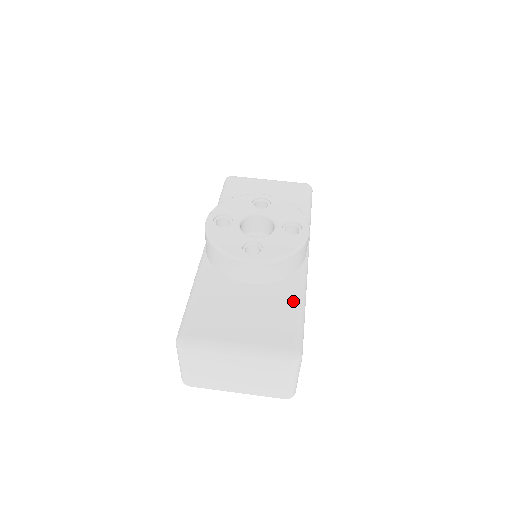
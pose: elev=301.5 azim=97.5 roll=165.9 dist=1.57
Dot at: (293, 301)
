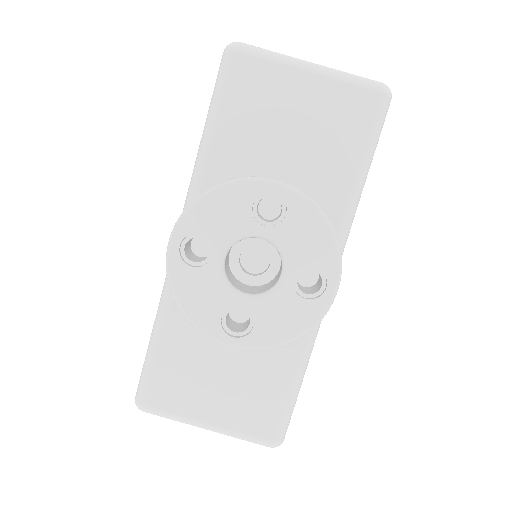
Dot at: (289, 371)
